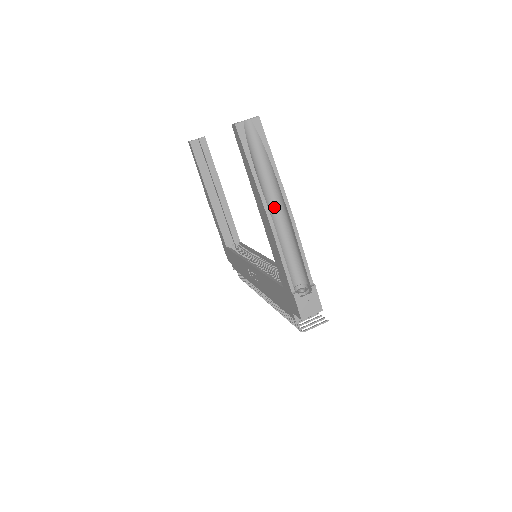
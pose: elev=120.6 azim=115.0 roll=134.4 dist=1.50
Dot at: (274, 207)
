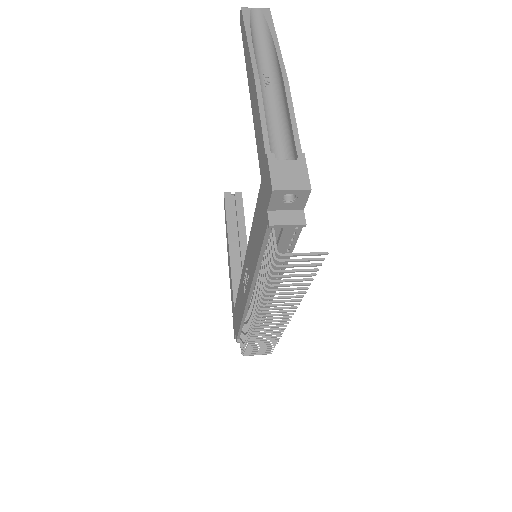
Dot at: (267, 80)
